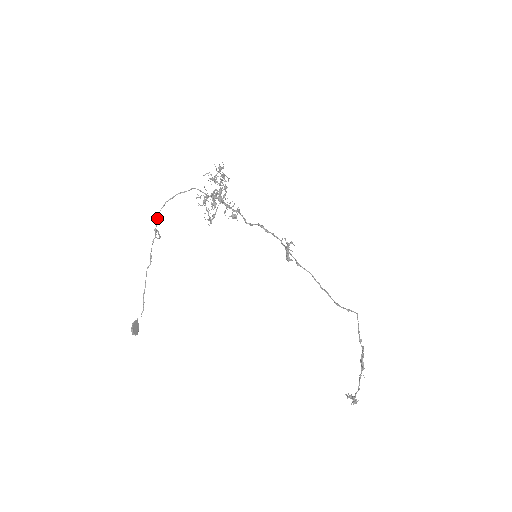
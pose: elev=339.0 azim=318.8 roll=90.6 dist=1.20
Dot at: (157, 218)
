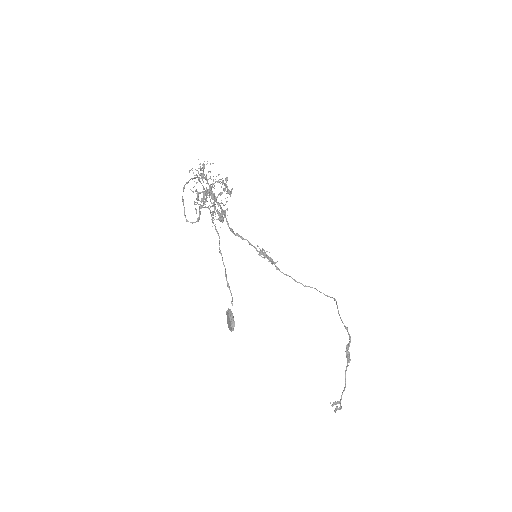
Dot at: (183, 201)
